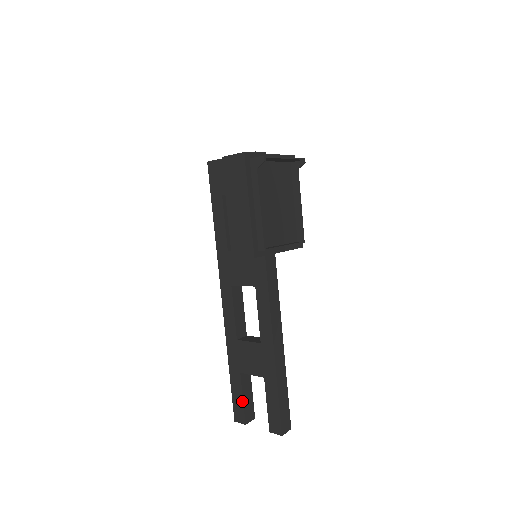
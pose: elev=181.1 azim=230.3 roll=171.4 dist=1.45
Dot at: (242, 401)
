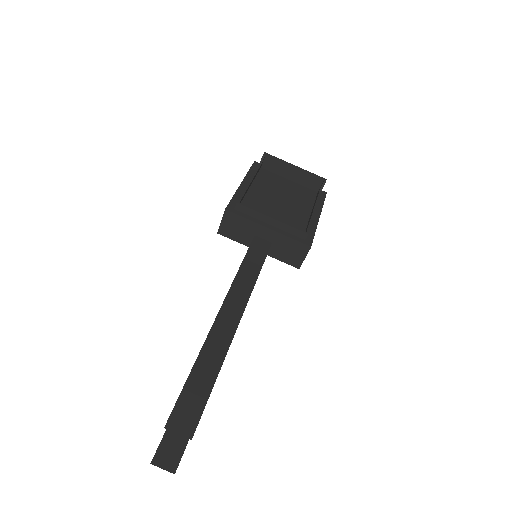
Dot at: occluded
